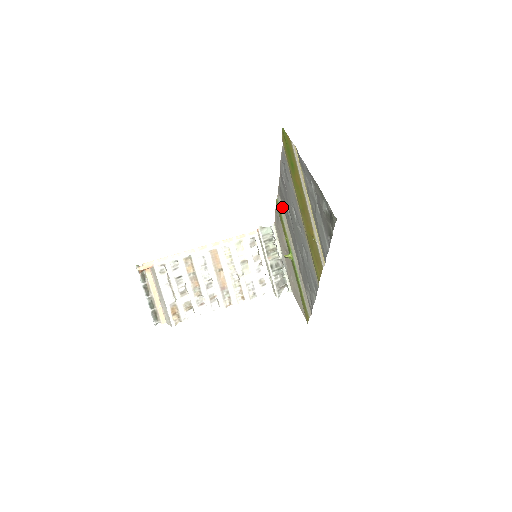
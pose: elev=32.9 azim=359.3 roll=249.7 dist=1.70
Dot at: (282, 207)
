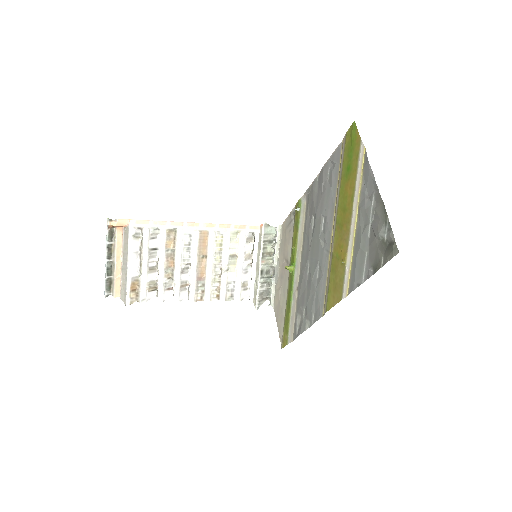
Dot at: (304, 211)
